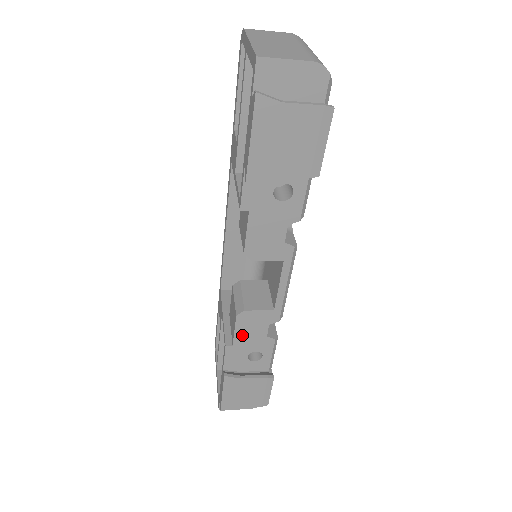
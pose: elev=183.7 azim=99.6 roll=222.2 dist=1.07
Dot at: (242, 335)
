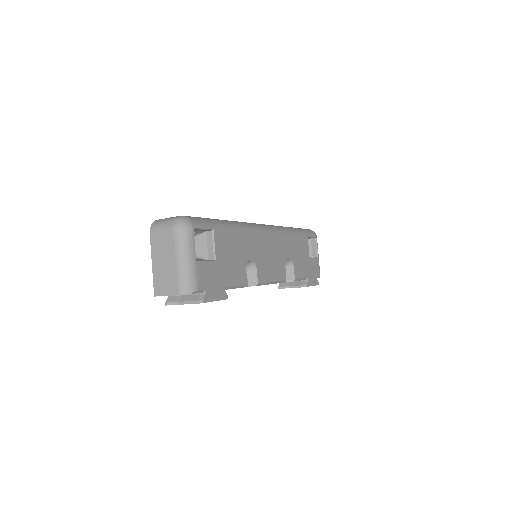
Dot at: occluded
